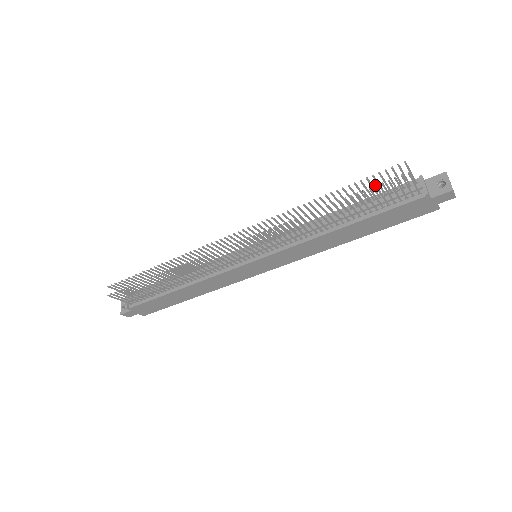
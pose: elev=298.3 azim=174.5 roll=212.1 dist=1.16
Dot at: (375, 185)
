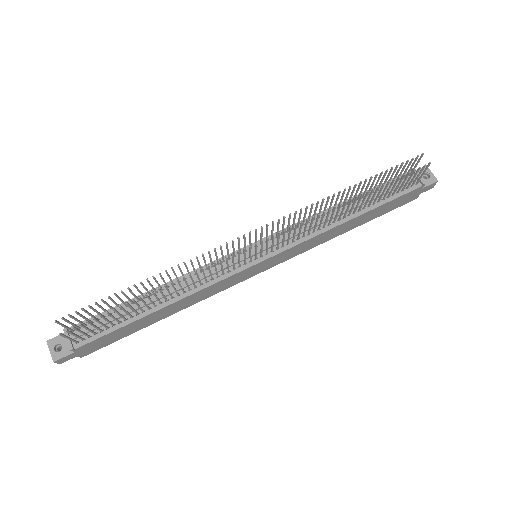
Dot at: occluded
